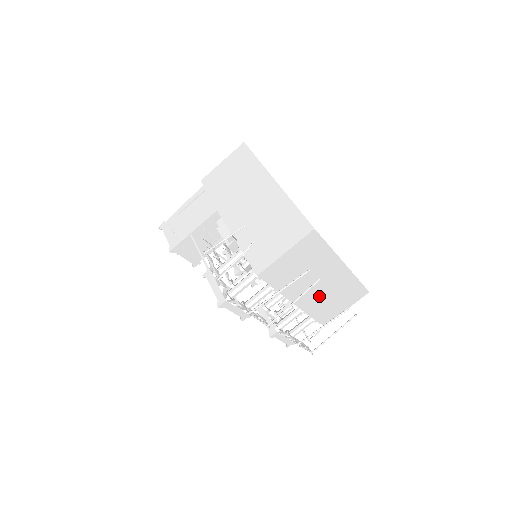
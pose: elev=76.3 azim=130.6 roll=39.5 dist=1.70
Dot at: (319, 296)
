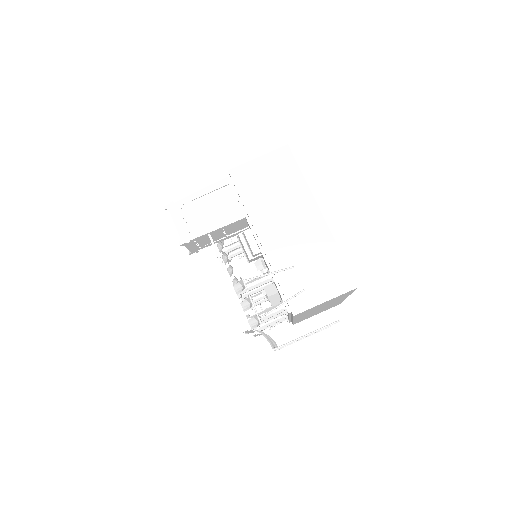
Dot at: occluded
